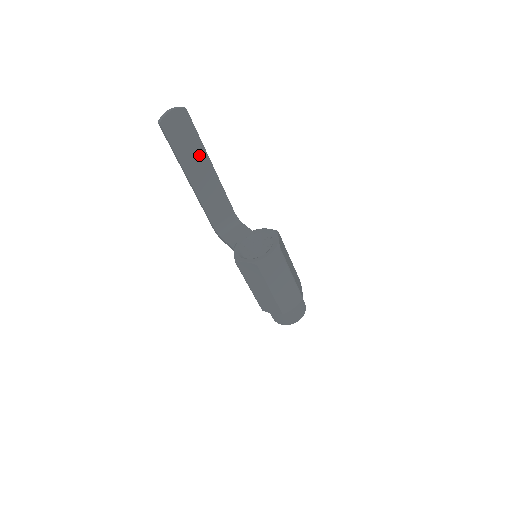
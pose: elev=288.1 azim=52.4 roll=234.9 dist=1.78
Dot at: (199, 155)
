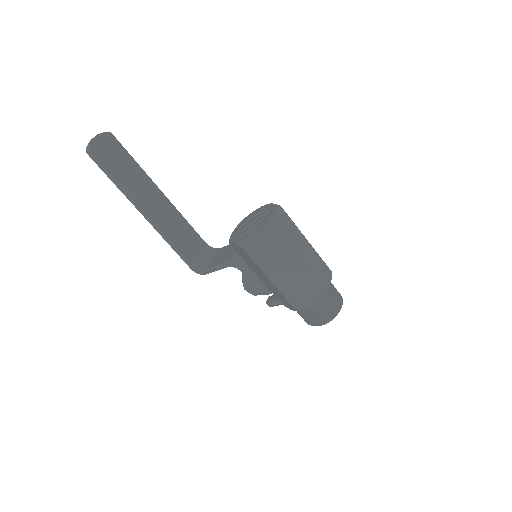
Dot at: (143, 181)
